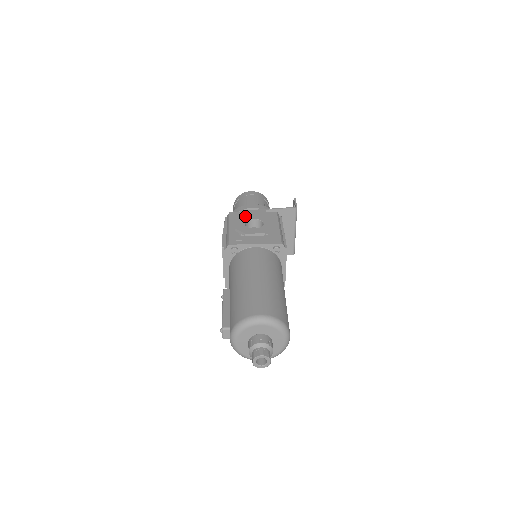
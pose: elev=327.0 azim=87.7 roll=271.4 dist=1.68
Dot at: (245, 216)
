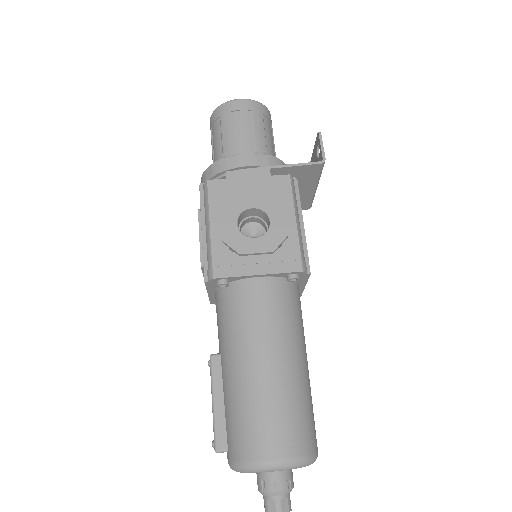
Dot at: (236, 200)
